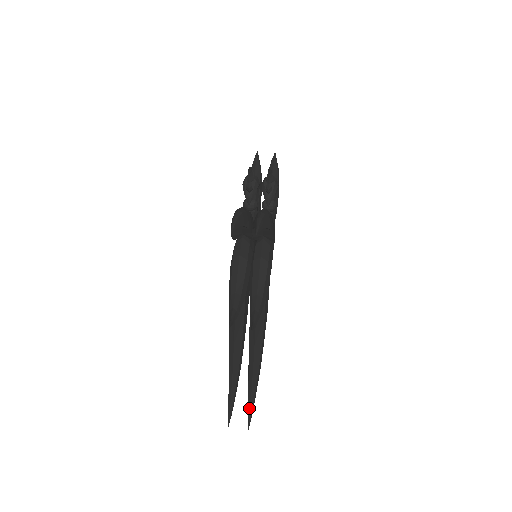
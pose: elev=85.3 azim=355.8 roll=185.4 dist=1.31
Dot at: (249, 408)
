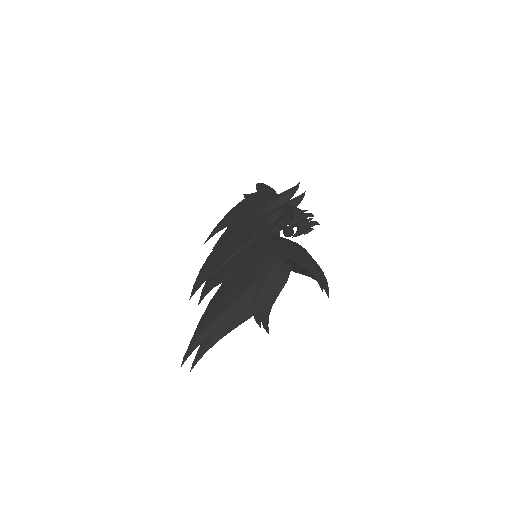
Dot at: (199, 359)
